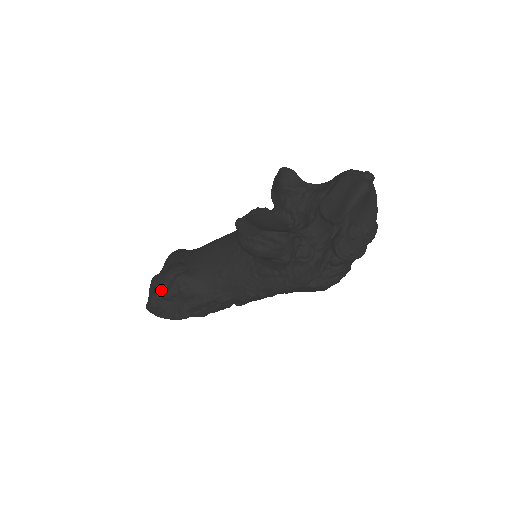
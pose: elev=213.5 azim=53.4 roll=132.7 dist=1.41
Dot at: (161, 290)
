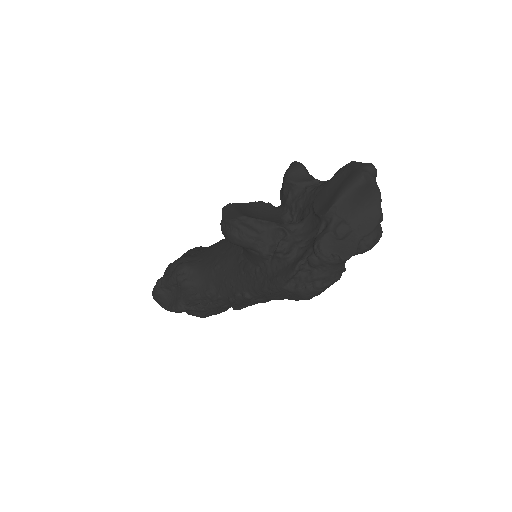
Dot at: (164, 277)
